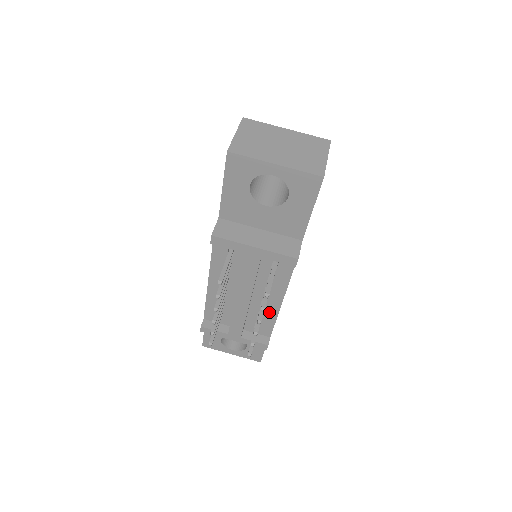
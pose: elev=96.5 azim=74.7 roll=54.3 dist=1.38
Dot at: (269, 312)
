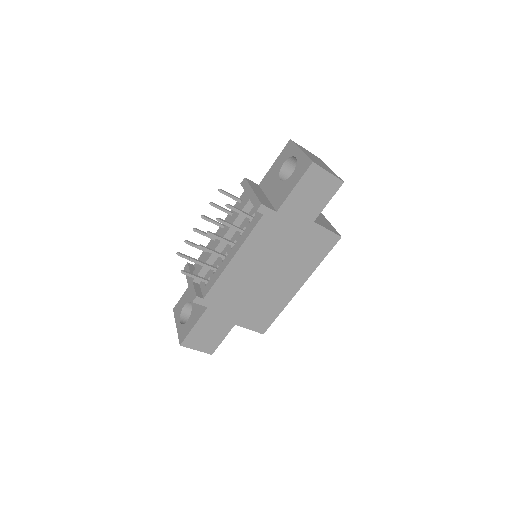
Dot at: (221, 268)
